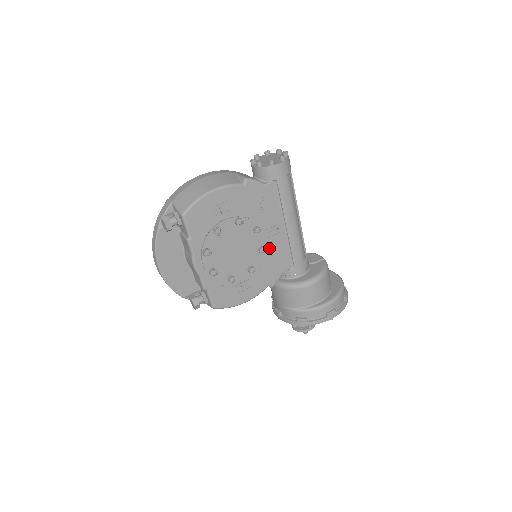
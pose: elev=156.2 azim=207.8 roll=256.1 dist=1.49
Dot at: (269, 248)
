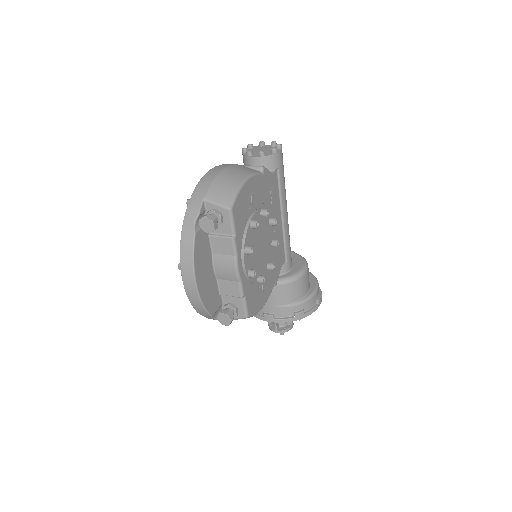
Dot at: occluded
